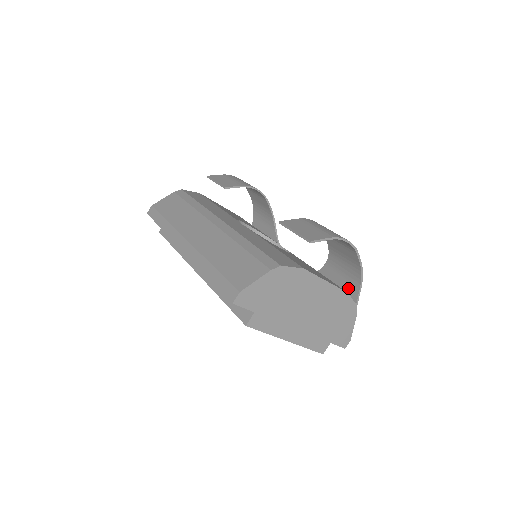
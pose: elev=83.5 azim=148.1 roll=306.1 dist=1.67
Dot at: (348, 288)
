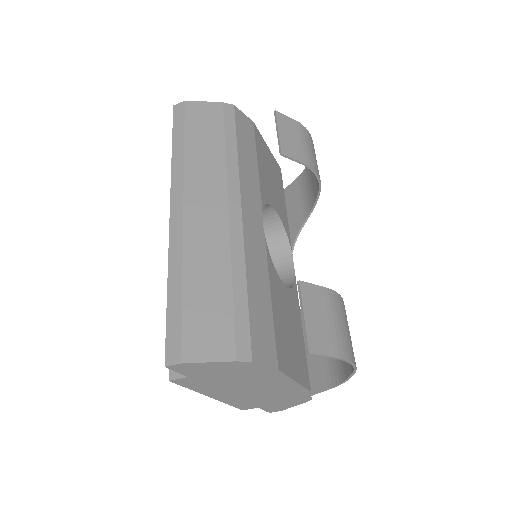
Dot at: (319, 372)
